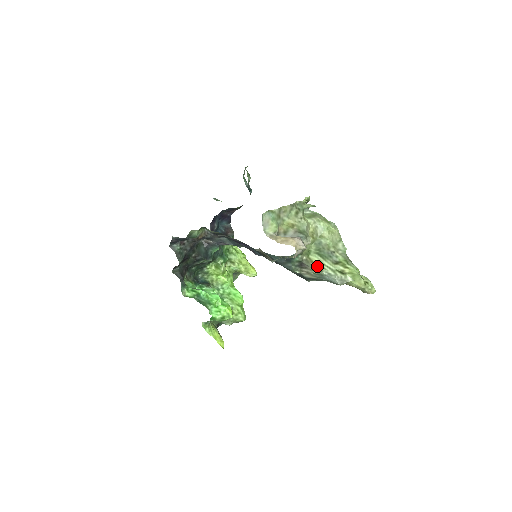
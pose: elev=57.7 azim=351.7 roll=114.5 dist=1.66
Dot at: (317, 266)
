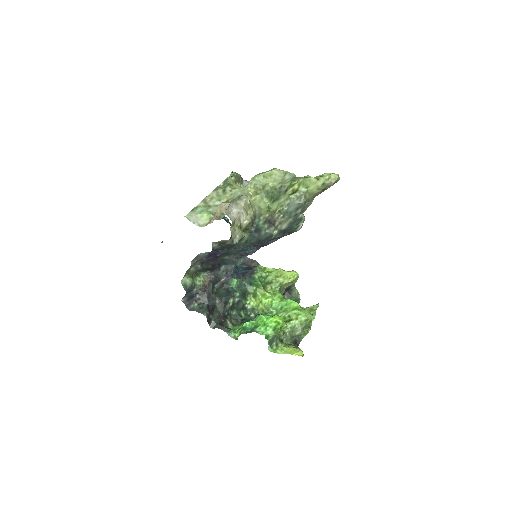
Dot at: (277, 210)
